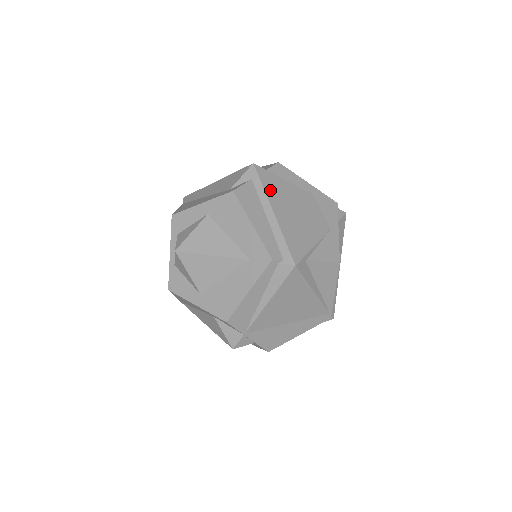
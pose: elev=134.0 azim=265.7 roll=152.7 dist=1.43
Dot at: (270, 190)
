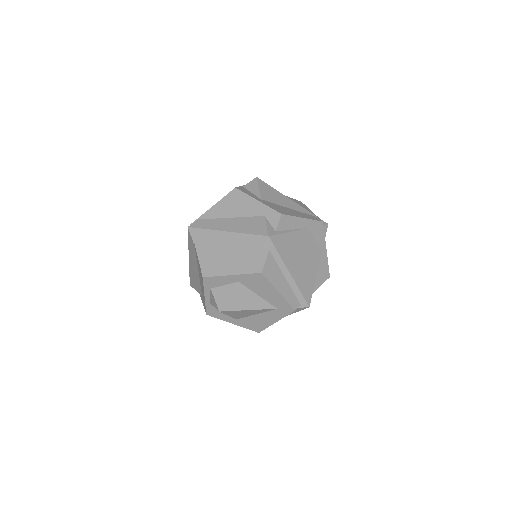
Dot at: (284, 254)
